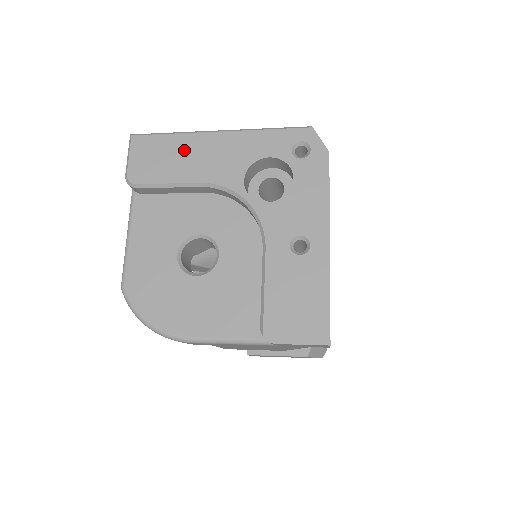
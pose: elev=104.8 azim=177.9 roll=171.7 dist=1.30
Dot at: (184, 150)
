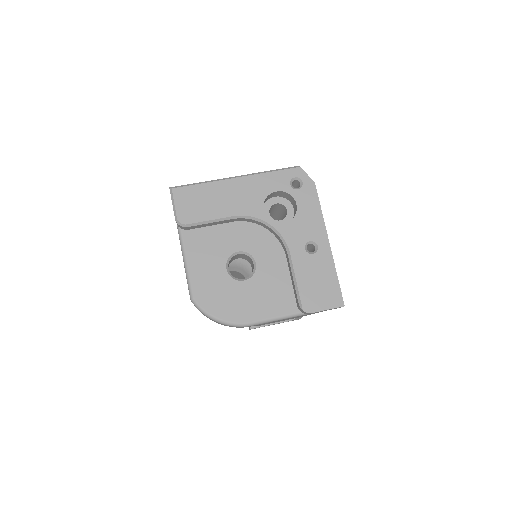
Dot at: (215, 194)
